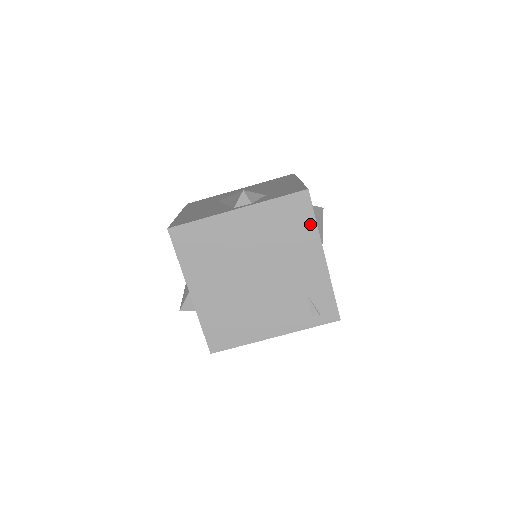
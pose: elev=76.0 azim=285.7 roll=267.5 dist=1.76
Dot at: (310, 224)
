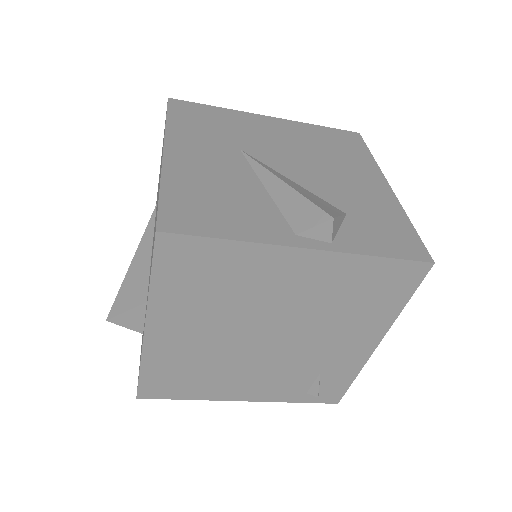
Dot at: (395, 305)
